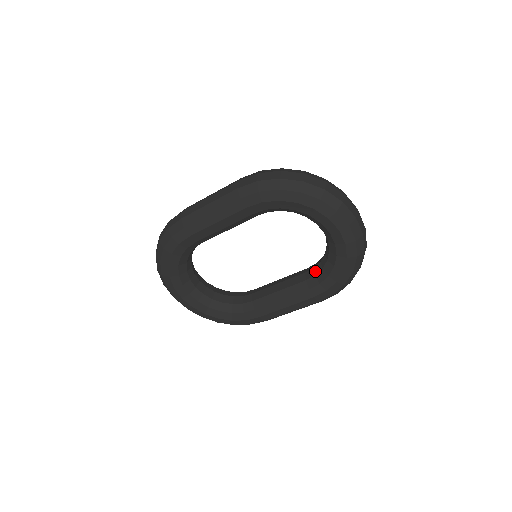
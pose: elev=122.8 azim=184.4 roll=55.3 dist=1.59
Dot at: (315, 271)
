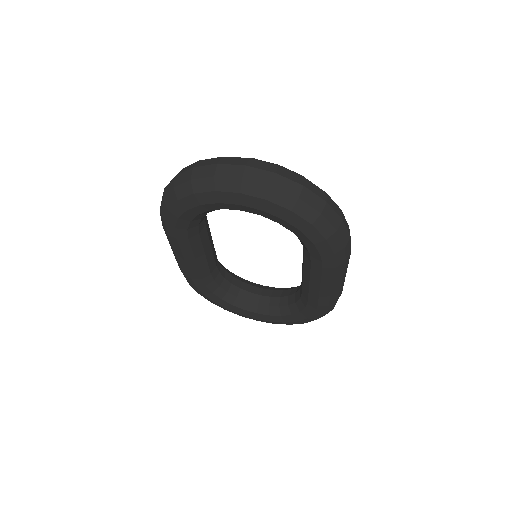
Dot at: occluded
